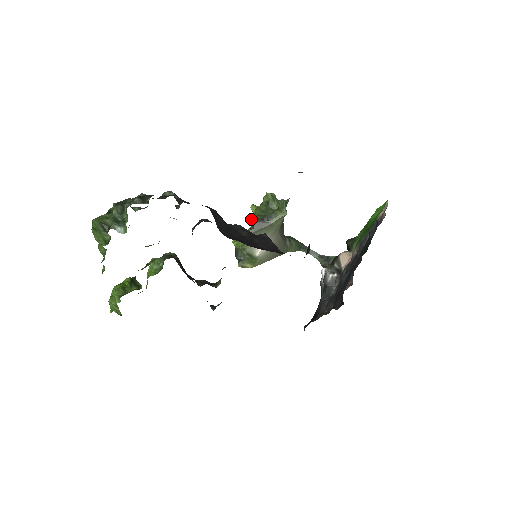
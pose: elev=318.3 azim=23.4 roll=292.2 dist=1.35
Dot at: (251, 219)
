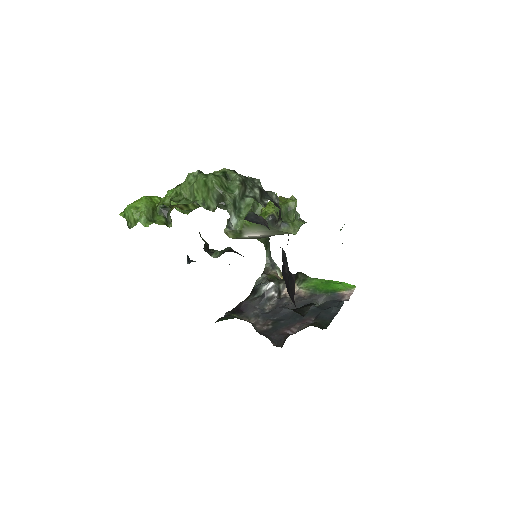
Dot at: (268, 209)
